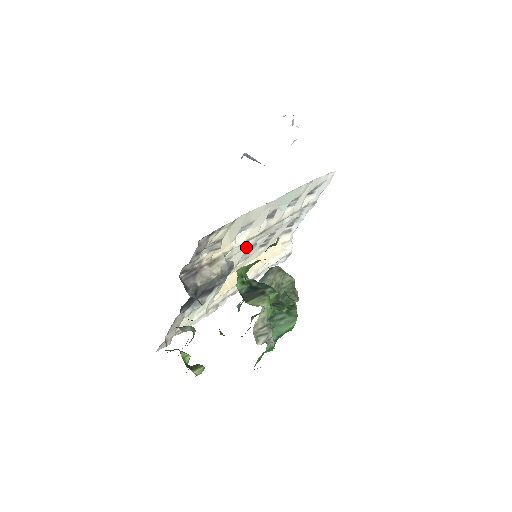
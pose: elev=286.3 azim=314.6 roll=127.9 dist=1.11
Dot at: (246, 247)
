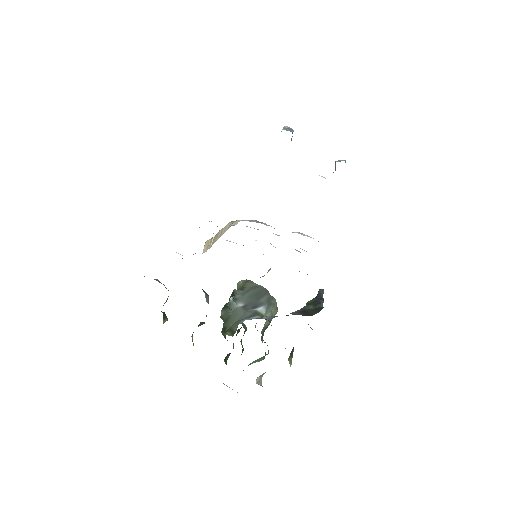
Dot at: occluded
